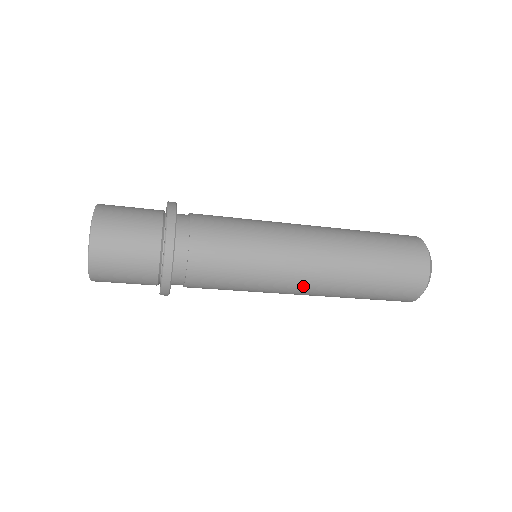
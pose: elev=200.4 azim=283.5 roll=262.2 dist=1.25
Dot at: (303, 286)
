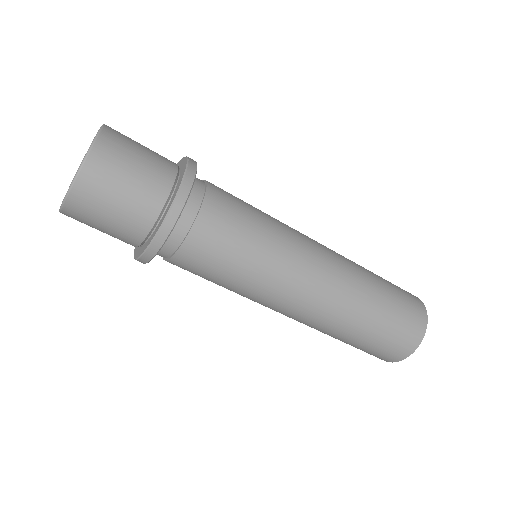
Dot at: (290, 312)
